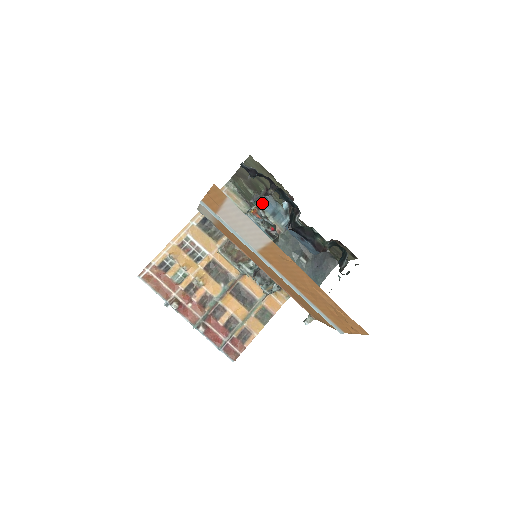
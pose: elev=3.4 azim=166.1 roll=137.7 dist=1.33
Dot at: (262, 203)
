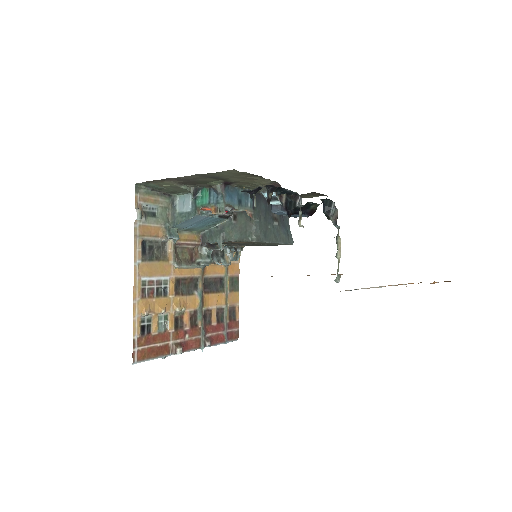
Dot at: (227, 200)
